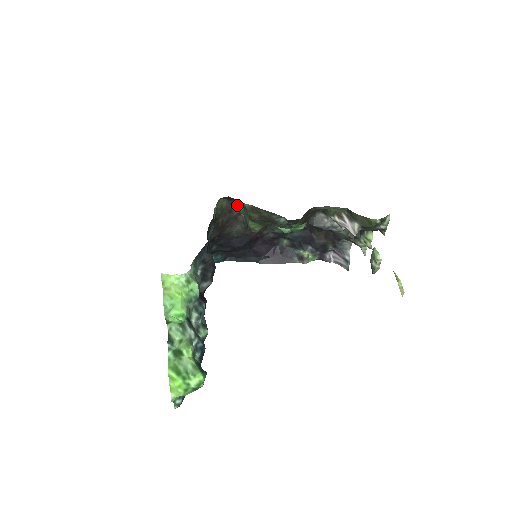
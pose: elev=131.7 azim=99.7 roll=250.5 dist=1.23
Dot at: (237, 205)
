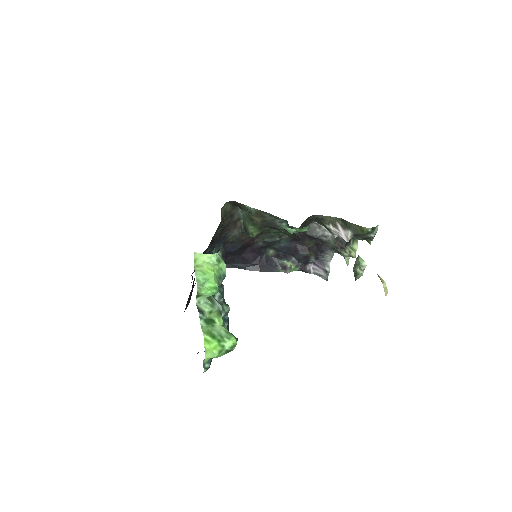
Dot at: (238, 211)
